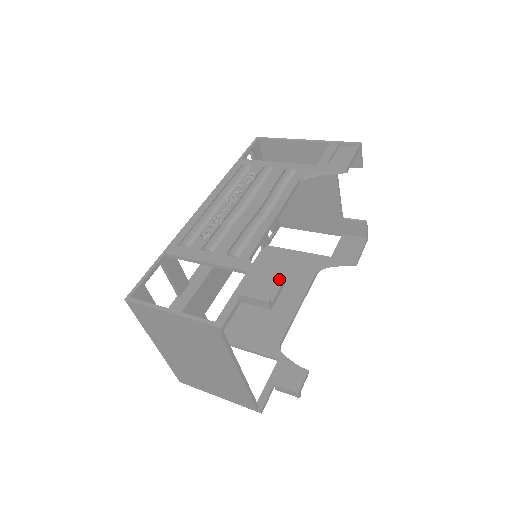
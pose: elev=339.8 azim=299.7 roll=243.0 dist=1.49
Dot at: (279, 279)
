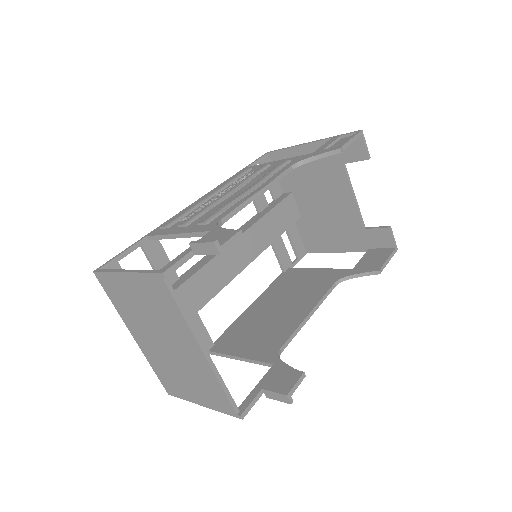
Dot at: occluded
